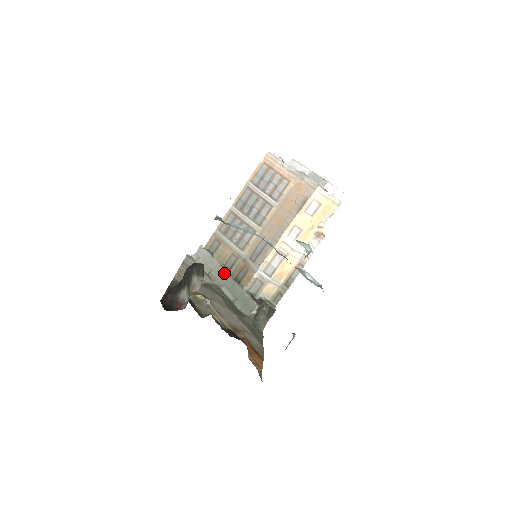
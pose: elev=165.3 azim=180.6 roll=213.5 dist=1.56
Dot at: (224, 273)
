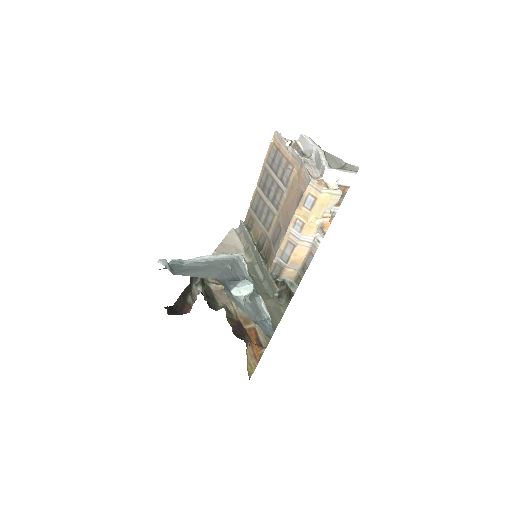
Dot at: (256, 252)
